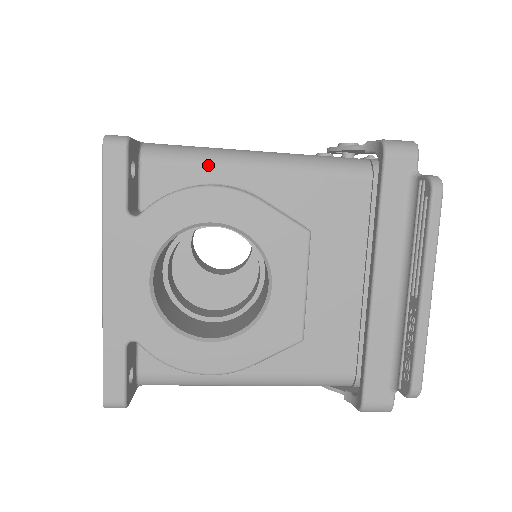
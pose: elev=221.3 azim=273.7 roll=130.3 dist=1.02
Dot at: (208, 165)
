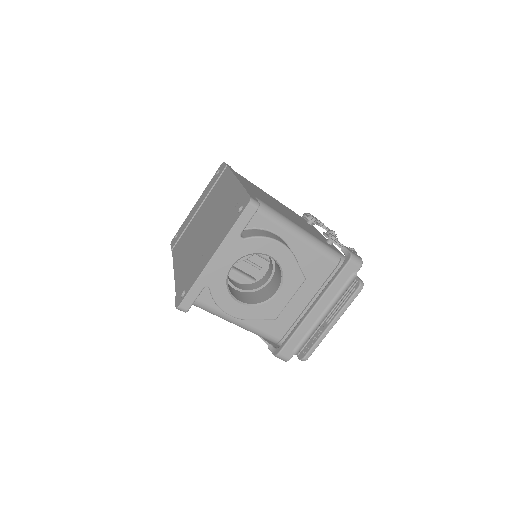
Dot at: (278, 225)
